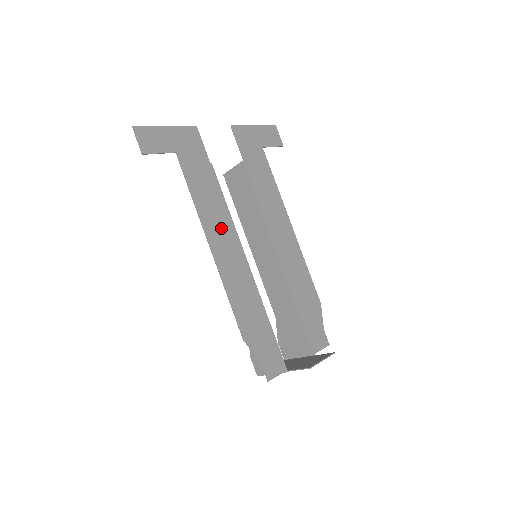
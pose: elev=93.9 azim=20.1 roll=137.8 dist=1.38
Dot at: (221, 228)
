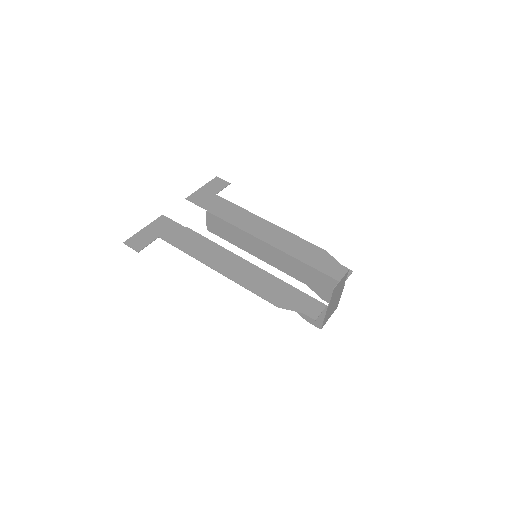
Dot at: (217, 256)
